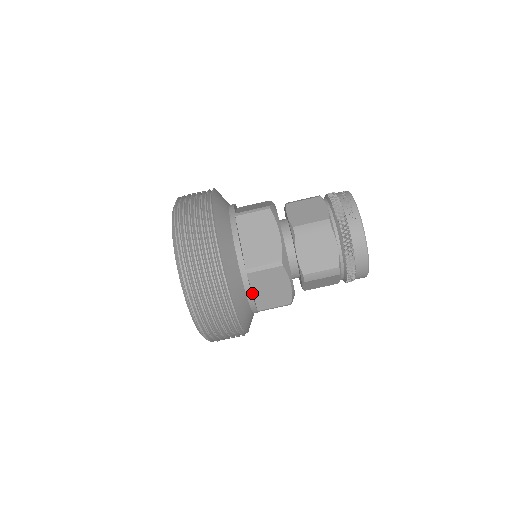
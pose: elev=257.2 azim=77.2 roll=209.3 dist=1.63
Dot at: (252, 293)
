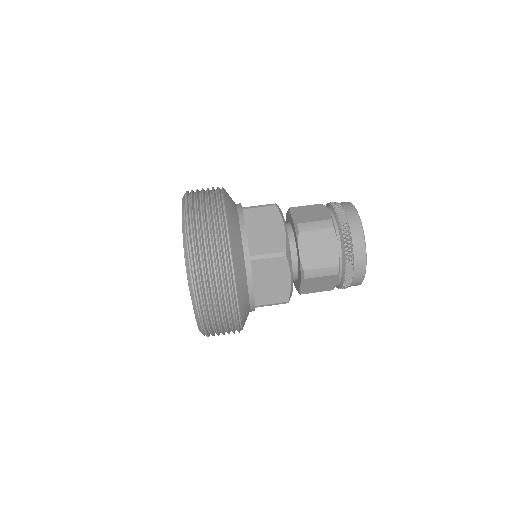
Dot at: (246, 231)
